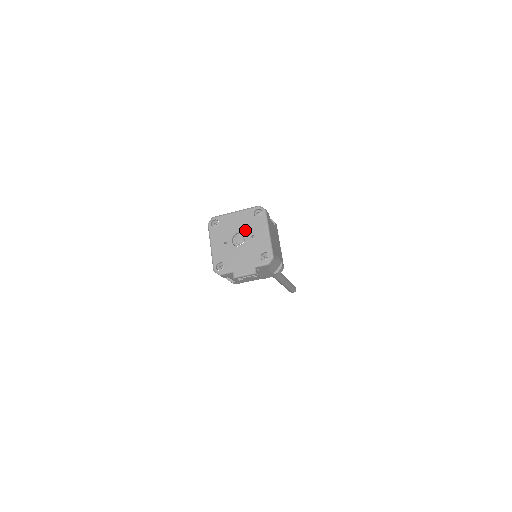
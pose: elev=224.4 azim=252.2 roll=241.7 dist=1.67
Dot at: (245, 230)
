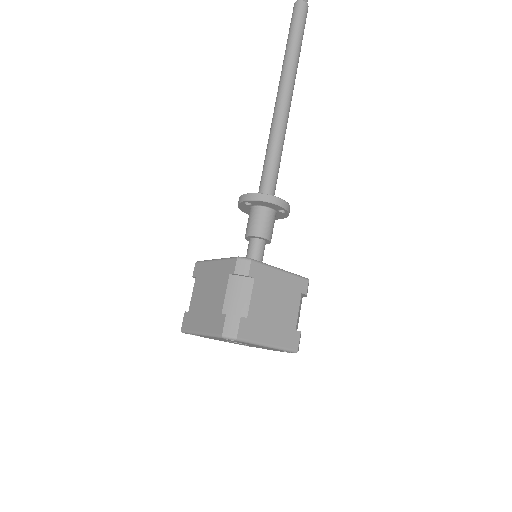
Dot at: occluded
